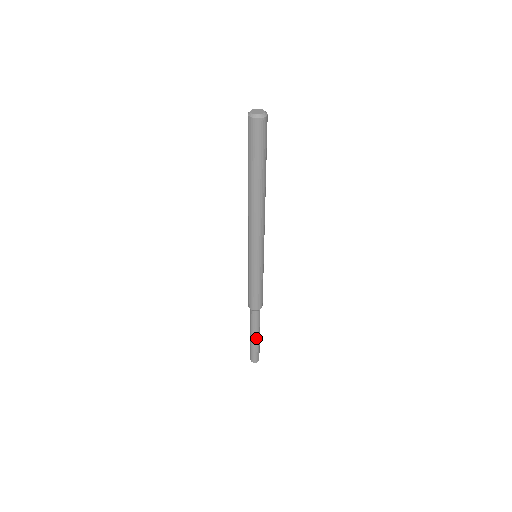
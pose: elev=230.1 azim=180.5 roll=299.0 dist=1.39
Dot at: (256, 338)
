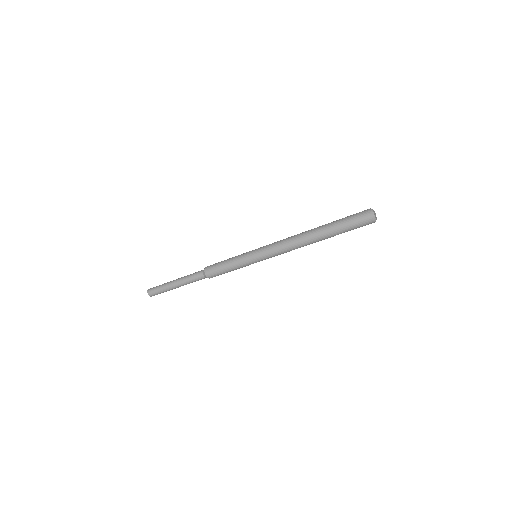
Dot at: (177, 287)
